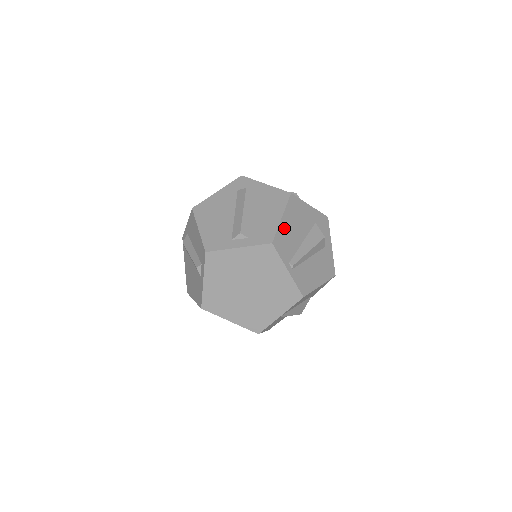
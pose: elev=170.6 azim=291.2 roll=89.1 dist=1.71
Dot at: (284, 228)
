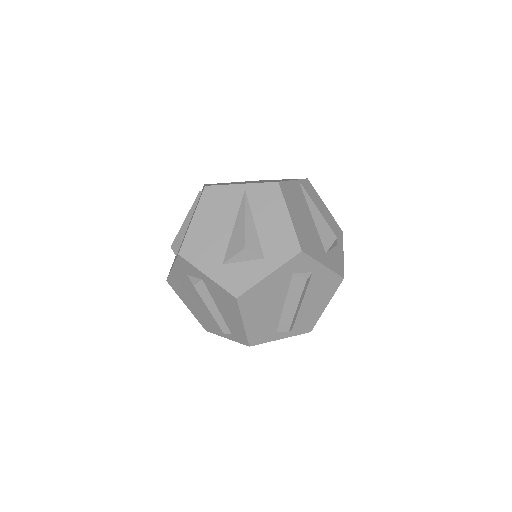
Dot at: occluded
